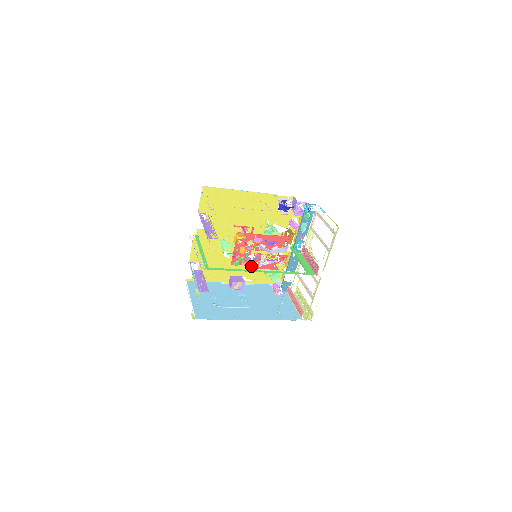
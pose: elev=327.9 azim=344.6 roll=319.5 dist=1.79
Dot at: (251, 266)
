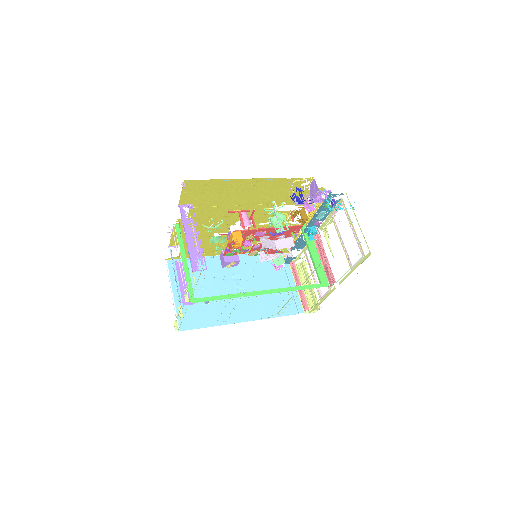
Dot at: (249, 254)
